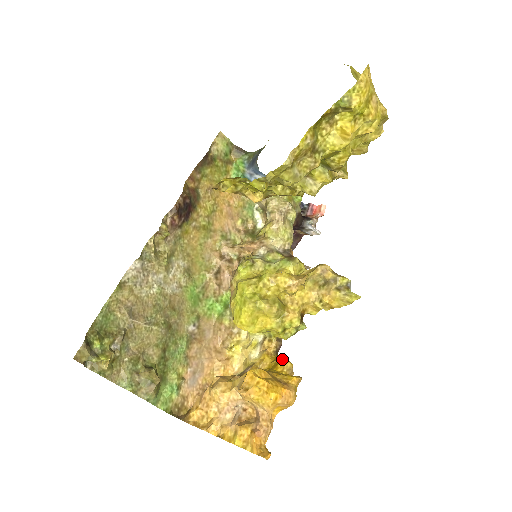
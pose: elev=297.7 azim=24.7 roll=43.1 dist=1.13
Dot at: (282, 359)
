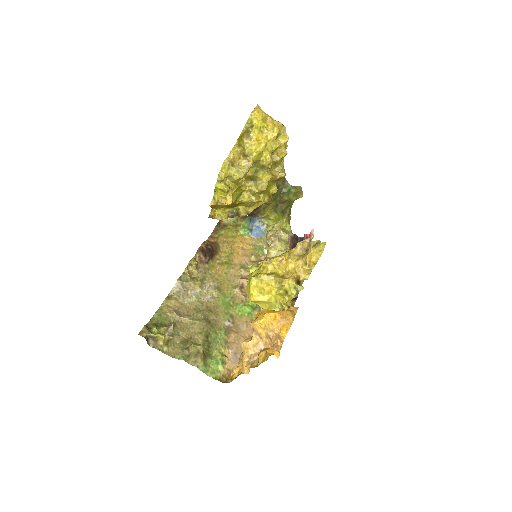
Dot at: occluded
